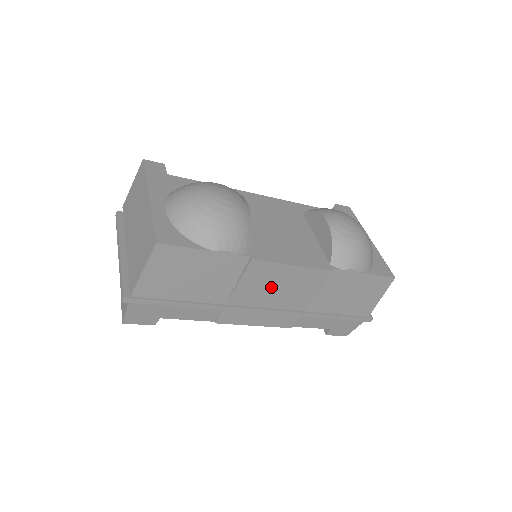
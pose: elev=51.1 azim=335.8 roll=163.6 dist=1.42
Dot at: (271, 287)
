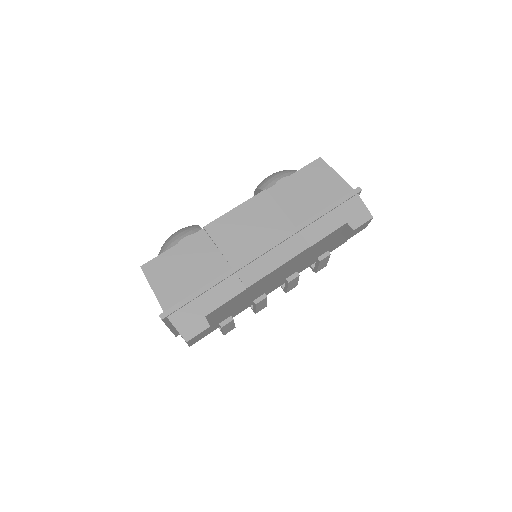
Dot at: (244, 232)
